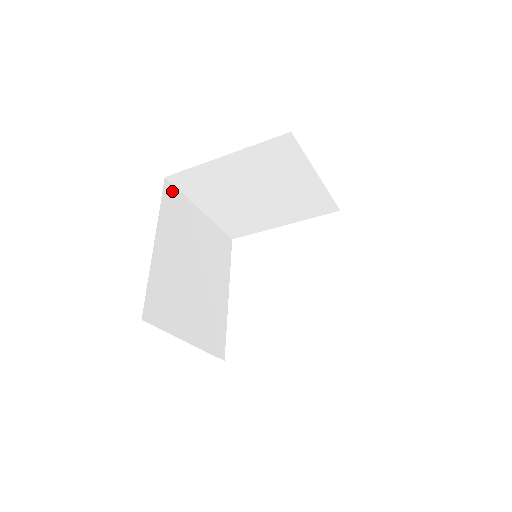
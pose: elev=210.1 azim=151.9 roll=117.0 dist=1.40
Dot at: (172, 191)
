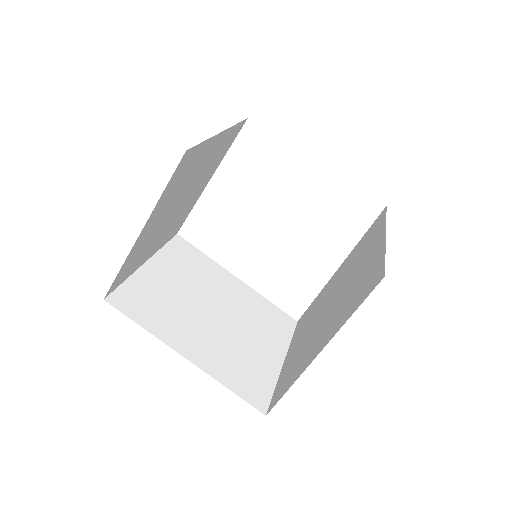
Dot at: (121, 297)
